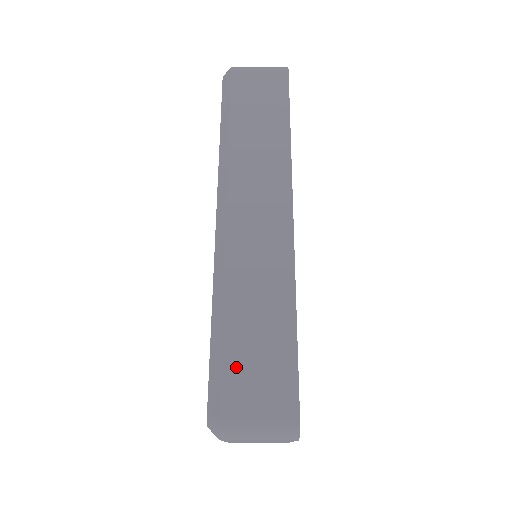
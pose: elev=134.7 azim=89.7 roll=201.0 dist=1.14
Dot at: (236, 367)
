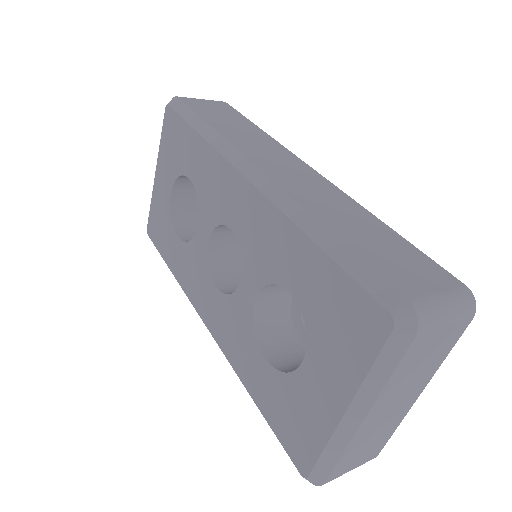
Dot at: (379, 261)
